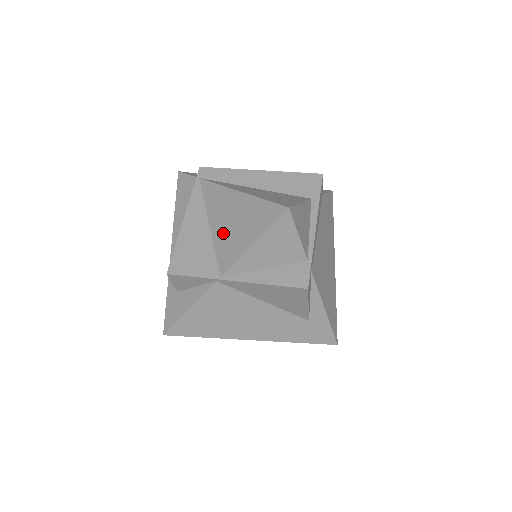
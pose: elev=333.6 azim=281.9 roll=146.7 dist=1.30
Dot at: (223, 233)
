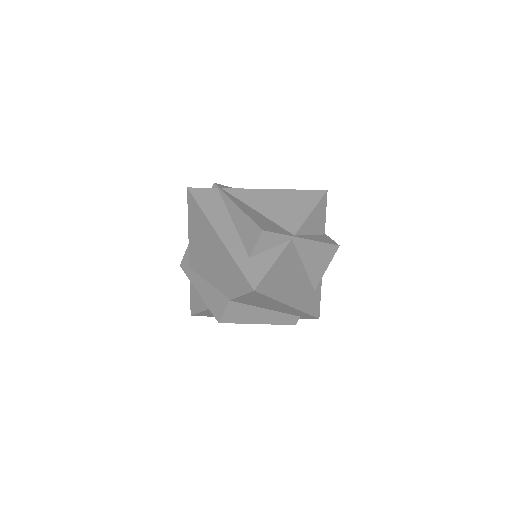
Dot at: (277, 212)
